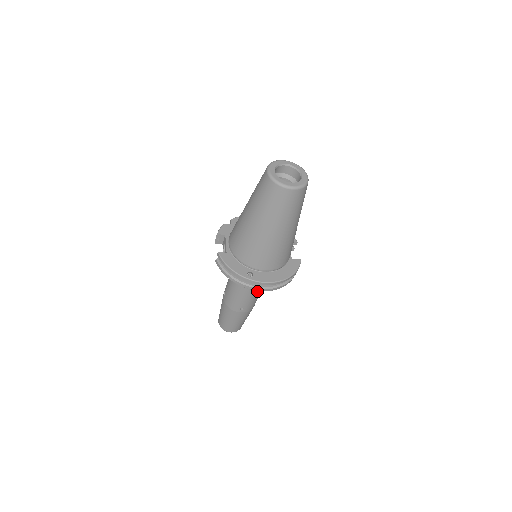
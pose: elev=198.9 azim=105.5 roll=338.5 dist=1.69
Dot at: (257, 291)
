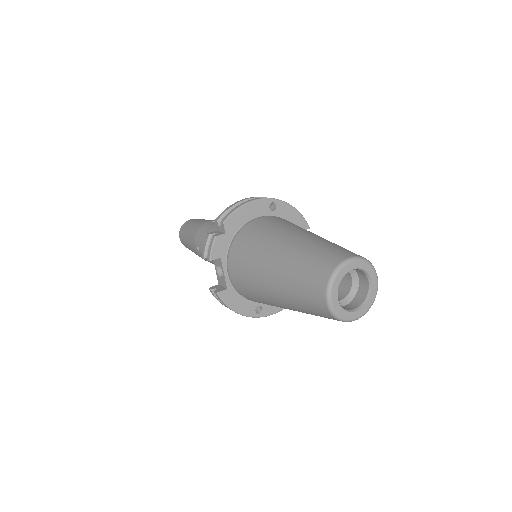
Dot at: occluded
